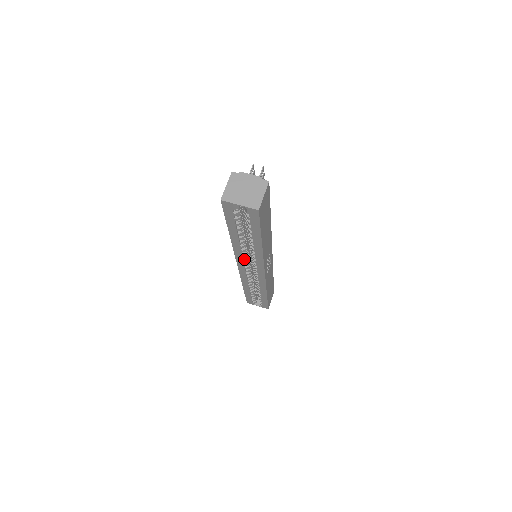
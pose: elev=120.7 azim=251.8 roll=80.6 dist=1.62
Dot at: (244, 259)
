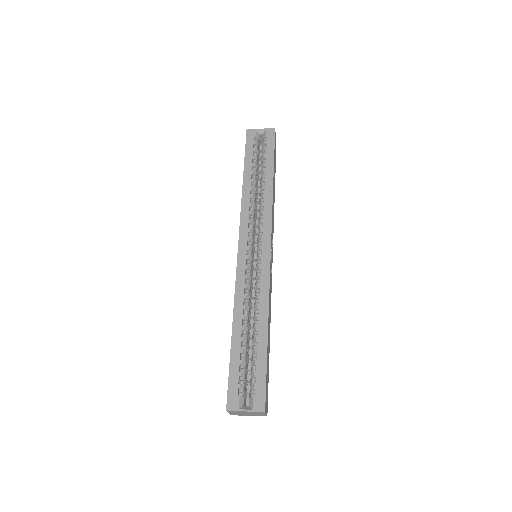
Dot at: (248, 229)
